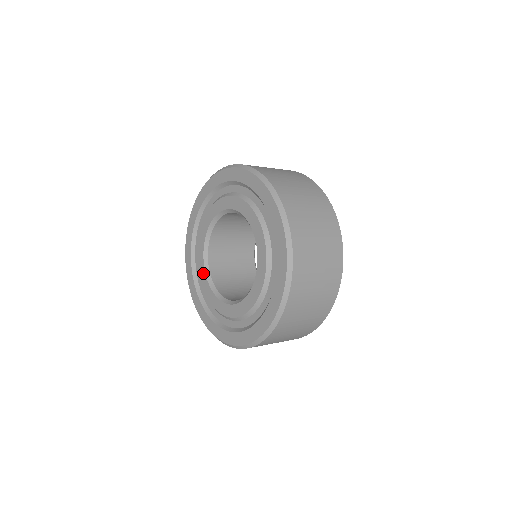
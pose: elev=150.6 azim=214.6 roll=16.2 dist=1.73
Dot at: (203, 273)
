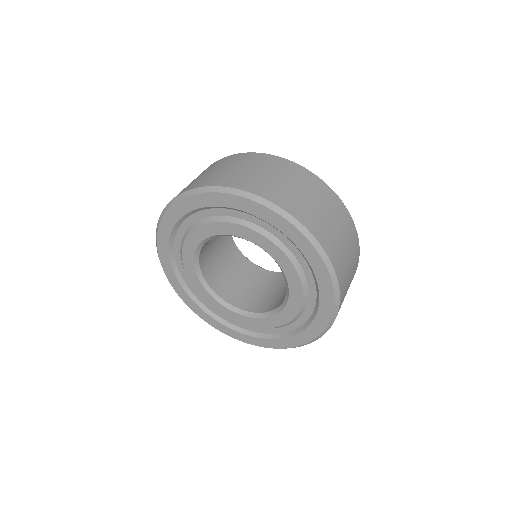
Dot at: (205, 293)
